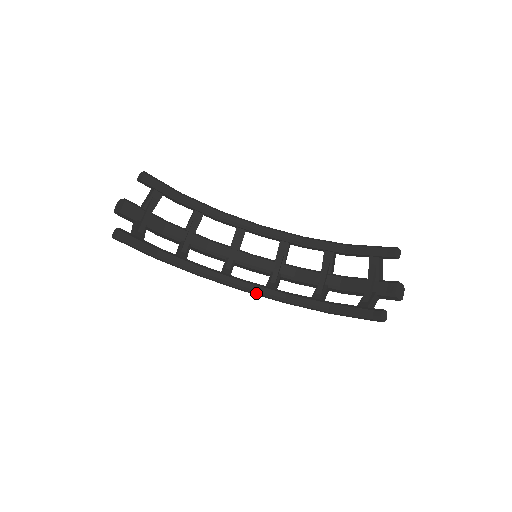
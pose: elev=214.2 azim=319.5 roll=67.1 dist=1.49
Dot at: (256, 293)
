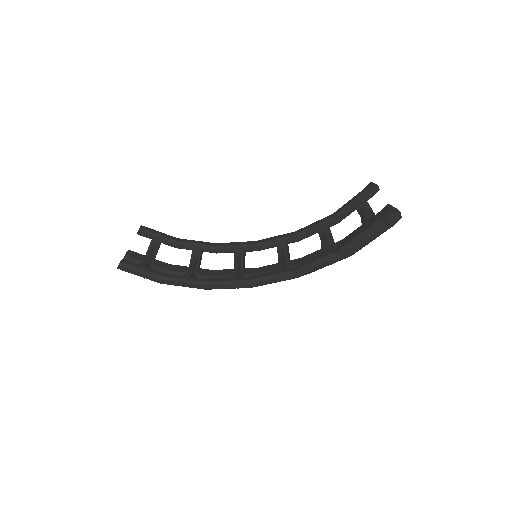
Dot at: (265, 280)
